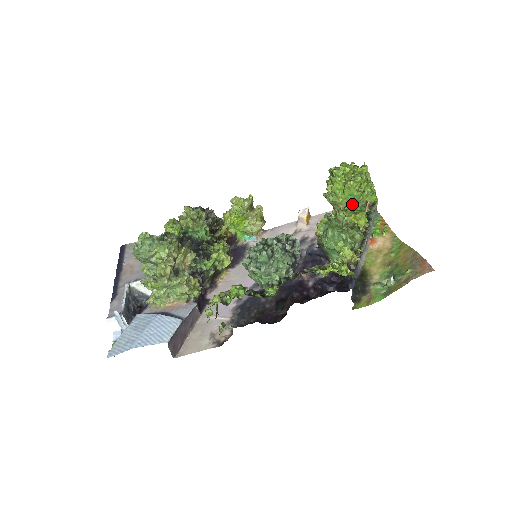
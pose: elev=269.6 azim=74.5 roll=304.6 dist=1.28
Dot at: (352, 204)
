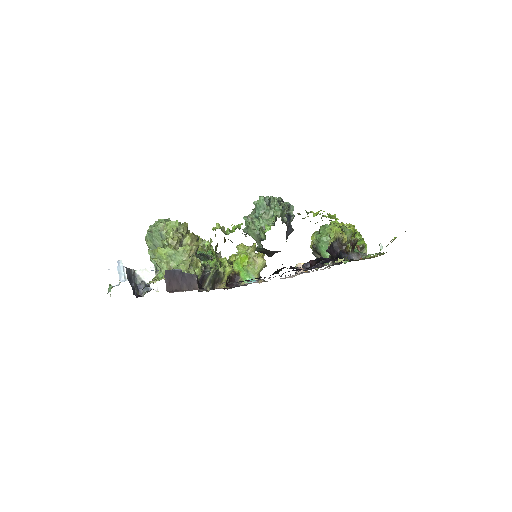
Dot at: occluded
